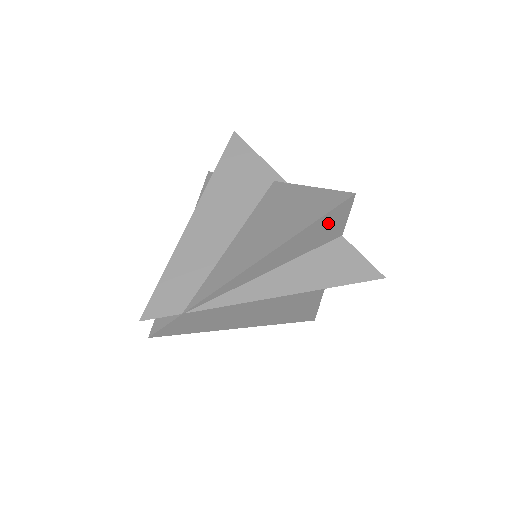
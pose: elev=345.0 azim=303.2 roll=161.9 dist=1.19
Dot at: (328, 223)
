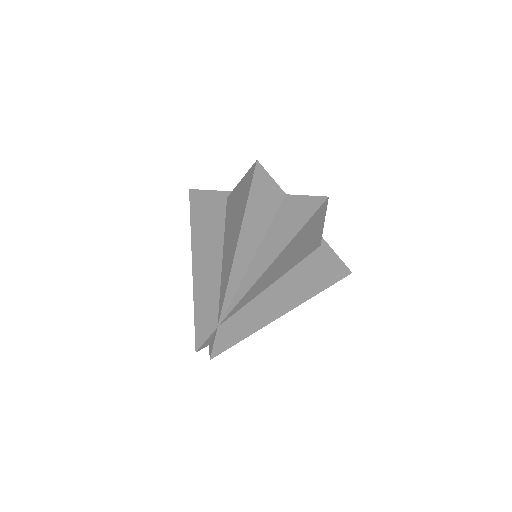
Dot at: (261, 193)
